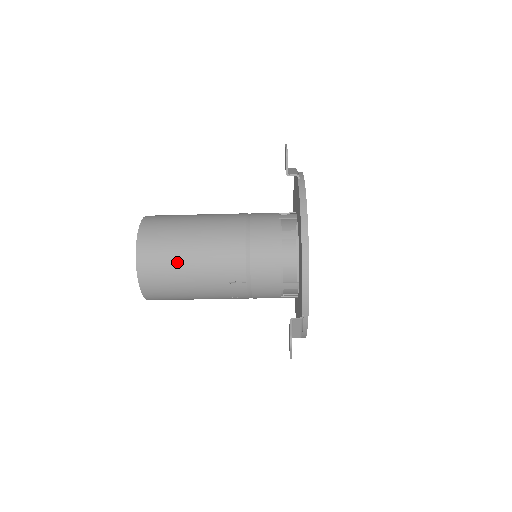
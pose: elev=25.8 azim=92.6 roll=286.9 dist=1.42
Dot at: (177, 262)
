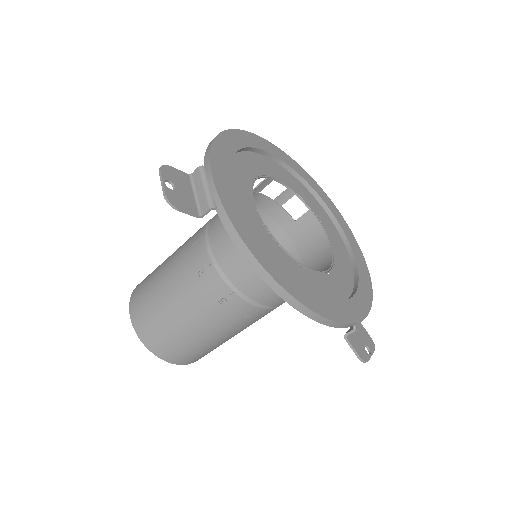
Dot at: occluded
